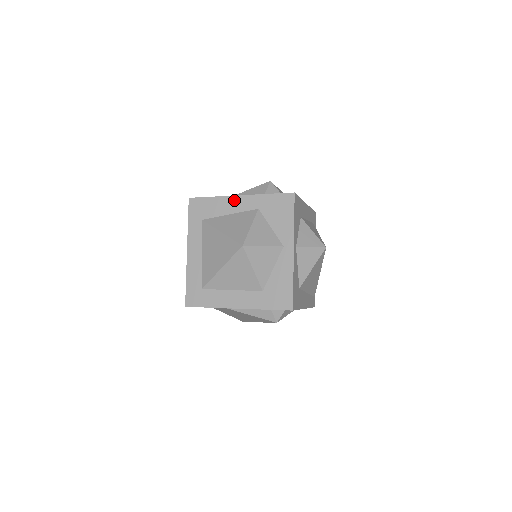
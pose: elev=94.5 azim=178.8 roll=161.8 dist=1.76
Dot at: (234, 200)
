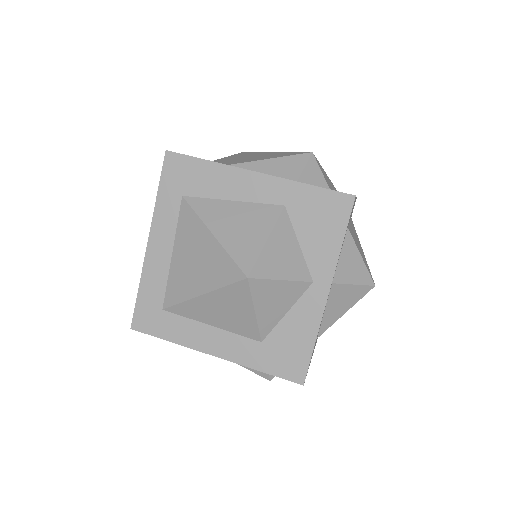
Dot at: (245, 177)
